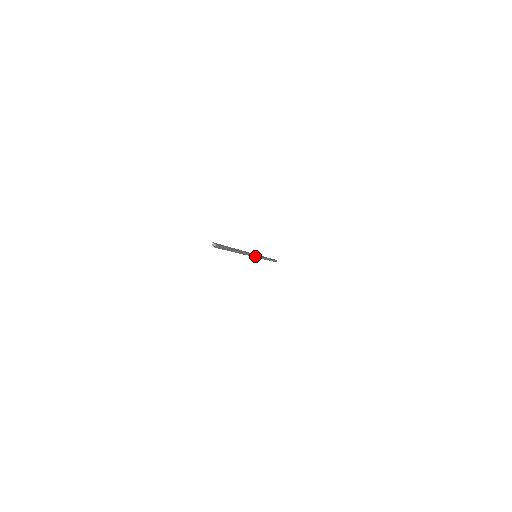
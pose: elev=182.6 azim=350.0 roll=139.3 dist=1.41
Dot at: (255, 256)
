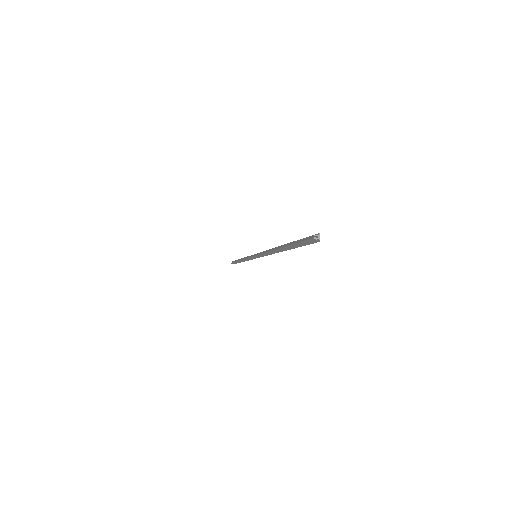
Dot at: (257, 256)
